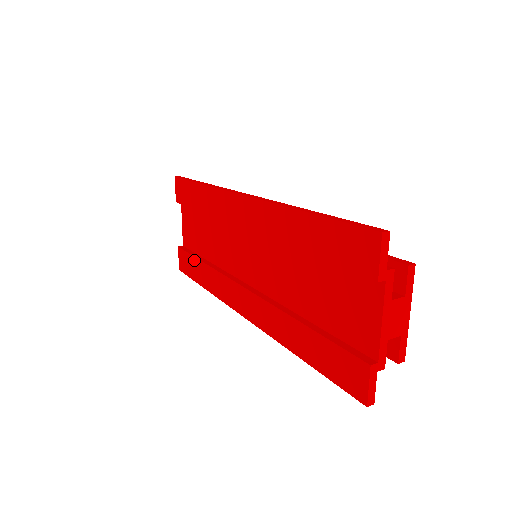
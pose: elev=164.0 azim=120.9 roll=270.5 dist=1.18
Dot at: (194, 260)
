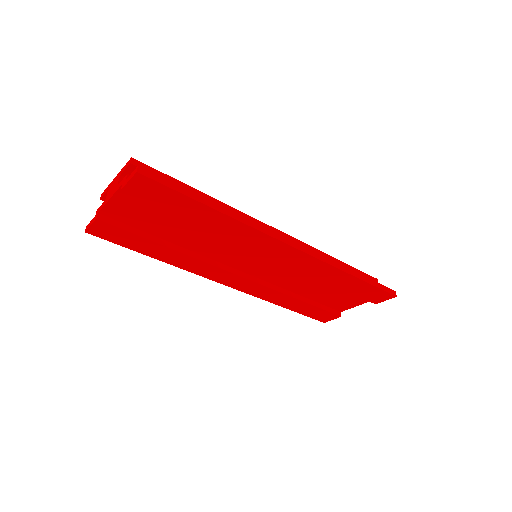
Dot at: (144, 241)
